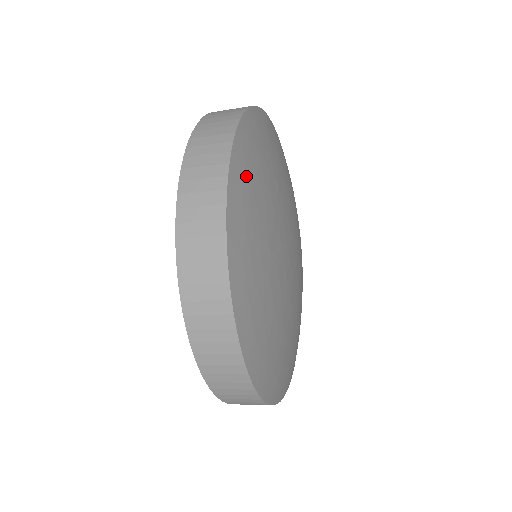
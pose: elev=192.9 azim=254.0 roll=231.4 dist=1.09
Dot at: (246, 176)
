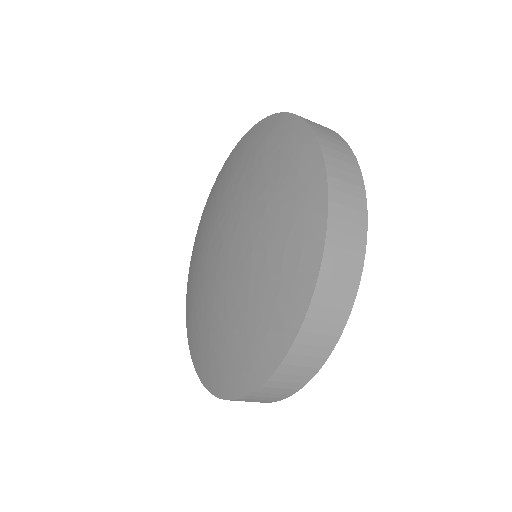
Dot at: occluded
